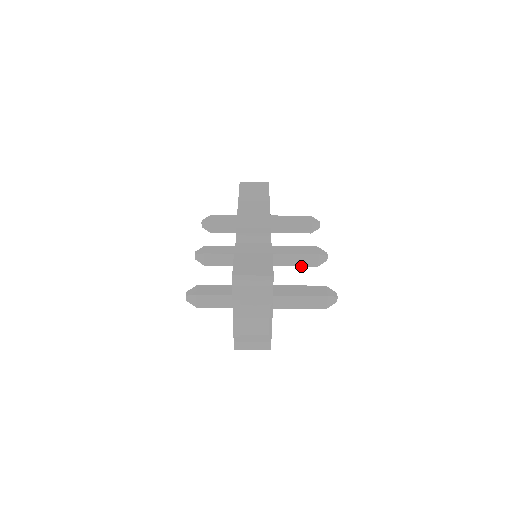
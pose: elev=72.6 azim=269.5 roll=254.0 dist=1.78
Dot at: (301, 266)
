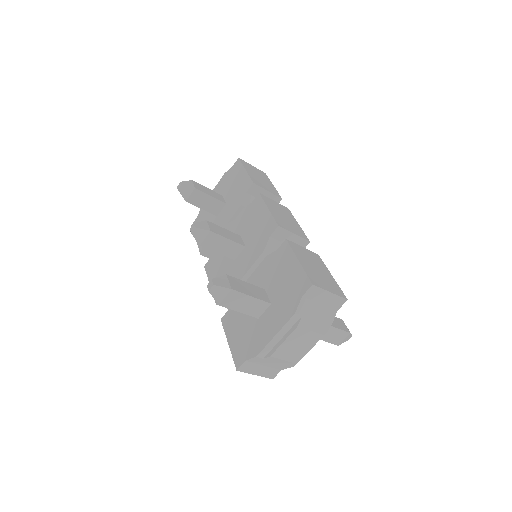
Dot at: occluded
